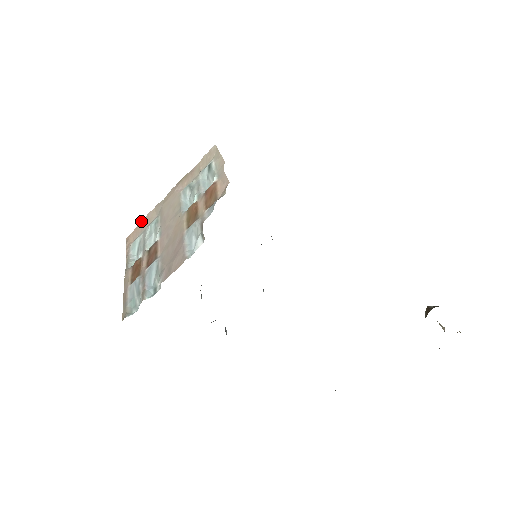
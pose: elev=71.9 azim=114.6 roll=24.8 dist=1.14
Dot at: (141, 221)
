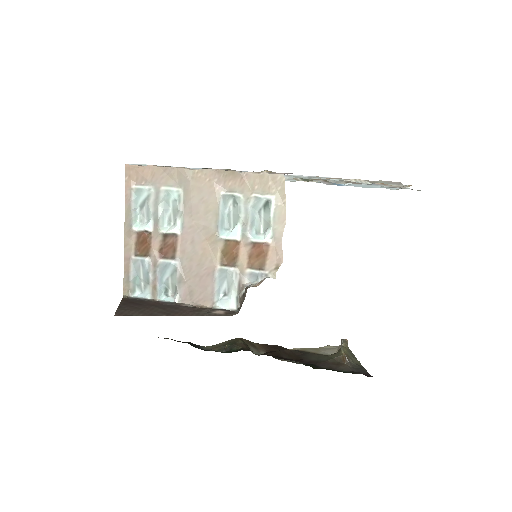
Dot at: (153, 165)
